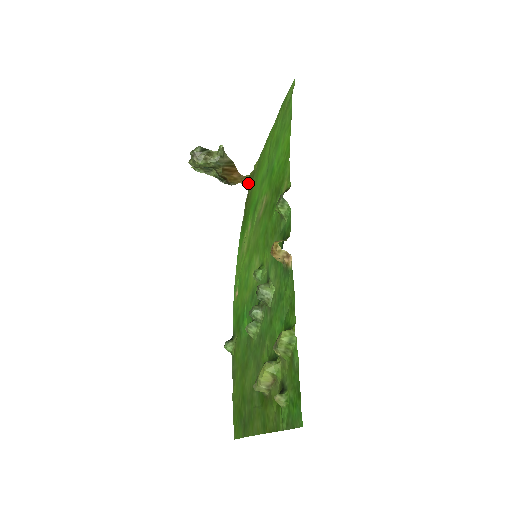
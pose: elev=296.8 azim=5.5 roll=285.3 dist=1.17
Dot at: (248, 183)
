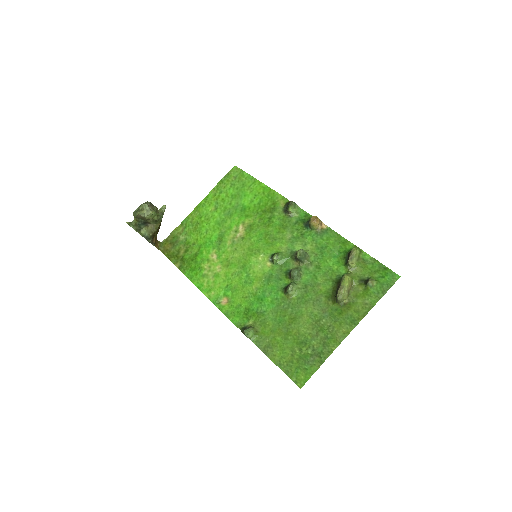
Dot at: (161, 248)
